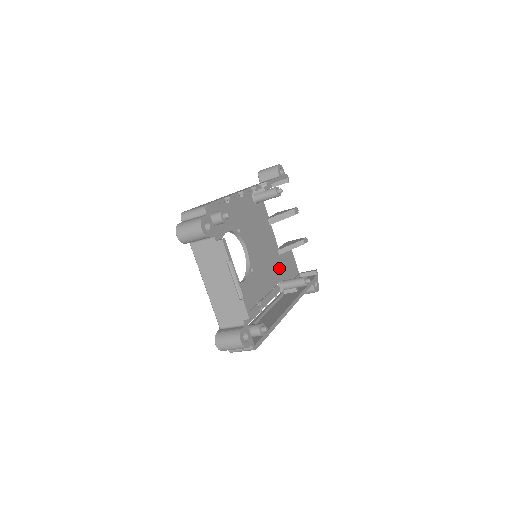
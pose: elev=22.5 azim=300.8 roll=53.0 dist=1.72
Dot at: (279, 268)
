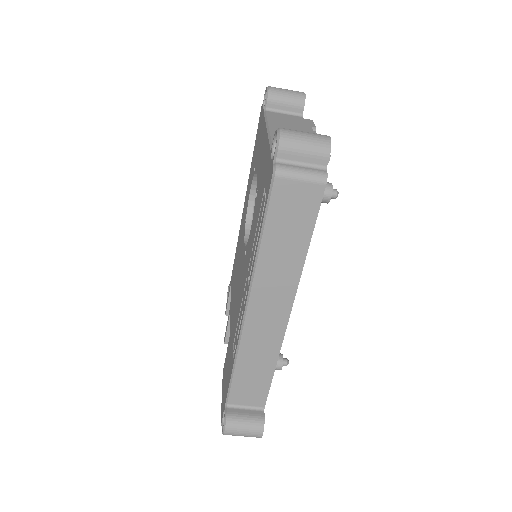
Dot at: occluded
